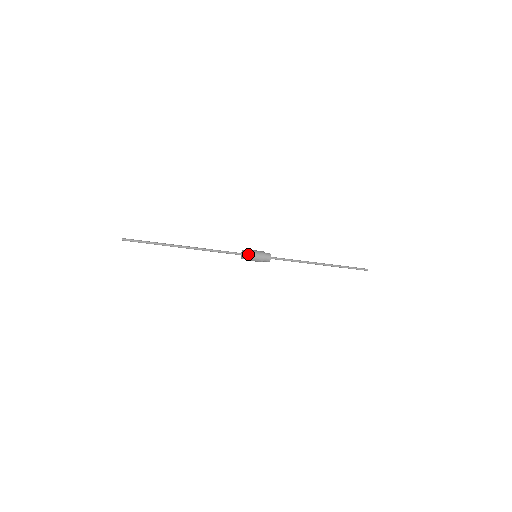
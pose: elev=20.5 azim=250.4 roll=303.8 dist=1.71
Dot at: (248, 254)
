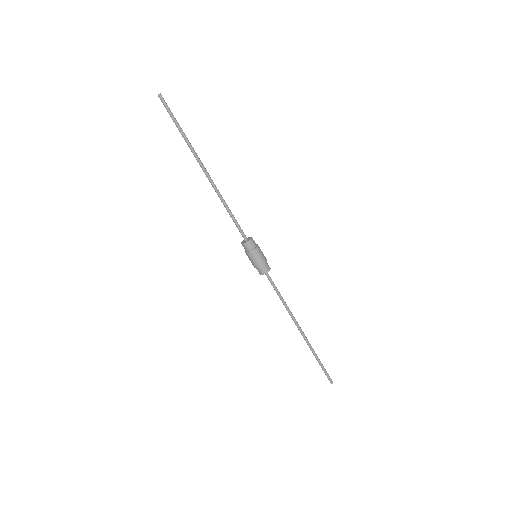
Dot at: occluded
